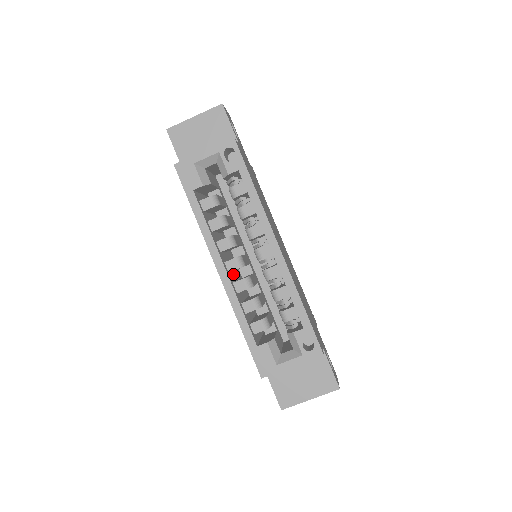
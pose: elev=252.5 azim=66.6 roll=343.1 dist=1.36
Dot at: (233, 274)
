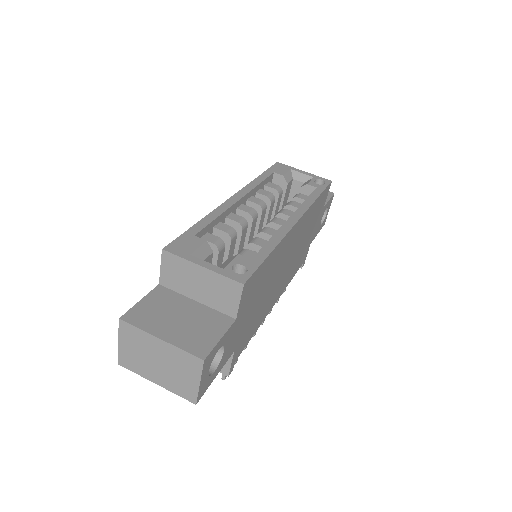
Dot at: occluded
